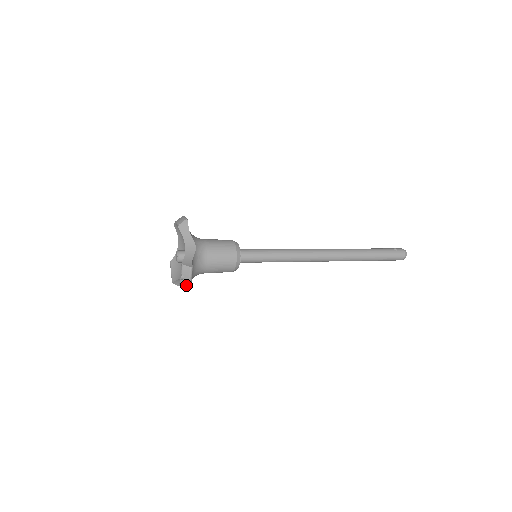
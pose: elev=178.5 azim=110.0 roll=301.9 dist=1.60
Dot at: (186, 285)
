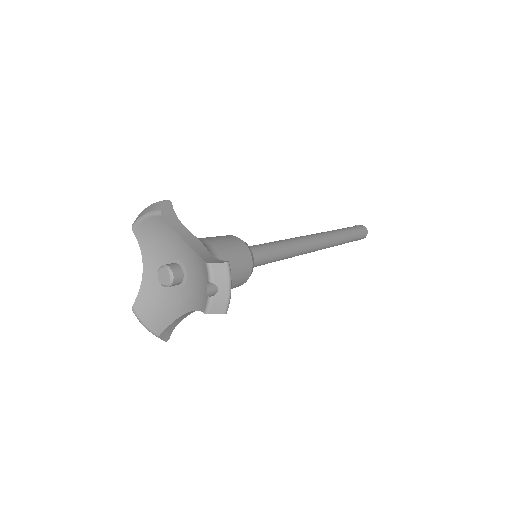
Dot at: (223, 304)
